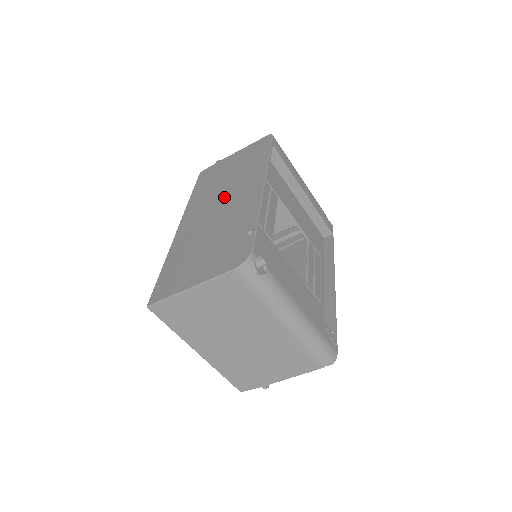
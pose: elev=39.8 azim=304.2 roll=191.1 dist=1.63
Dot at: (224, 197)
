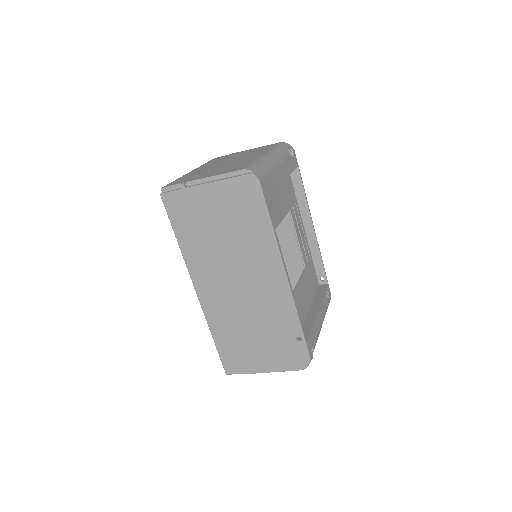
Dot at: (239, 274)
